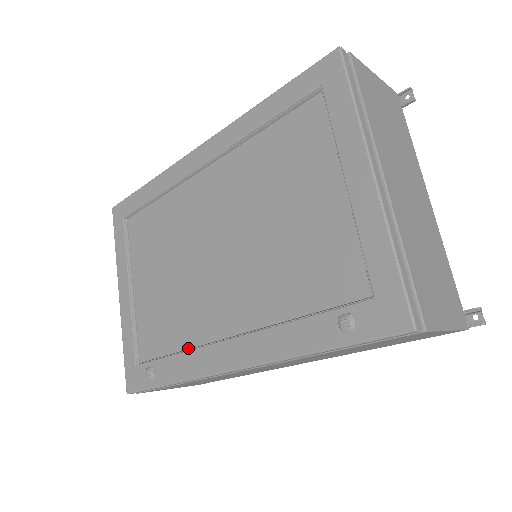
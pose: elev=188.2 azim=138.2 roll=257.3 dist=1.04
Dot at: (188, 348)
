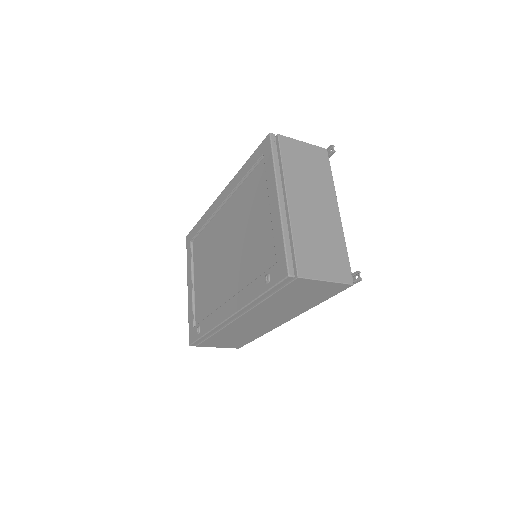
Dot at: occluded
